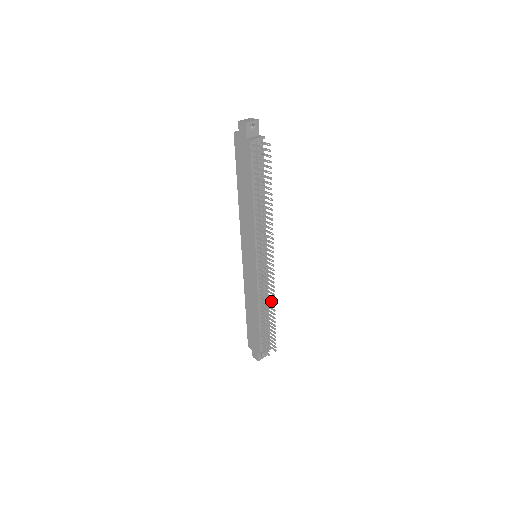
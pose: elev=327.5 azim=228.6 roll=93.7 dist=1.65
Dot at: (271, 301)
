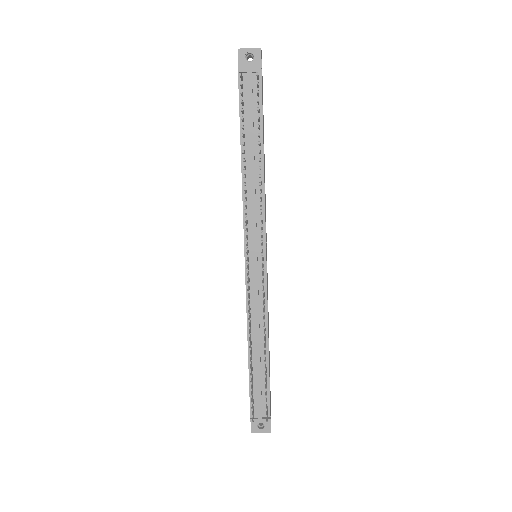
Dot at: (264, 332)
